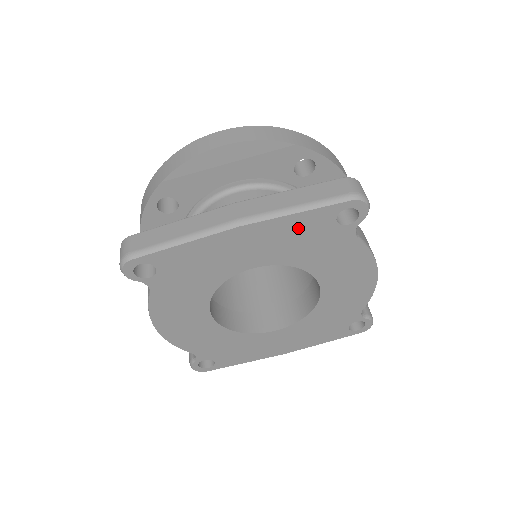
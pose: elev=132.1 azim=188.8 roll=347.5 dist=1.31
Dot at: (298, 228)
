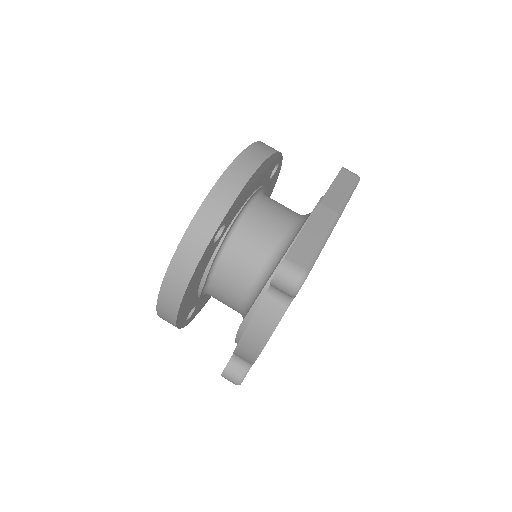
Dot at: occluded
